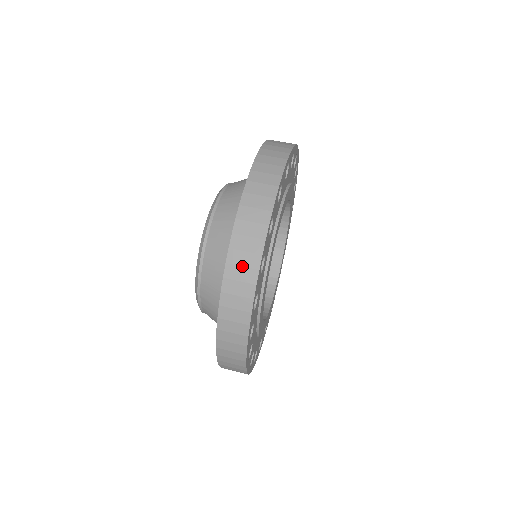
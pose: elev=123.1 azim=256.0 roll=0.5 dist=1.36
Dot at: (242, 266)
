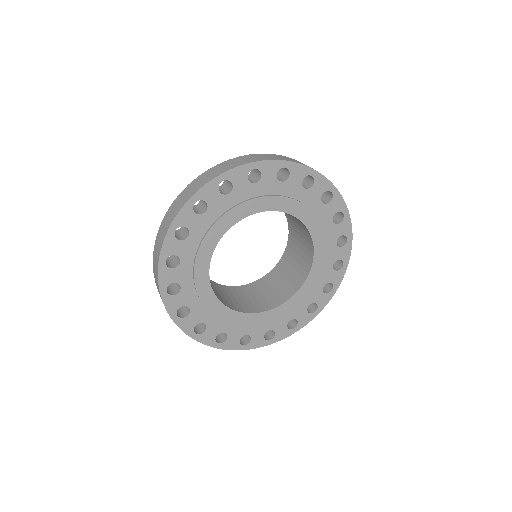
Dot at: (184, 196)
